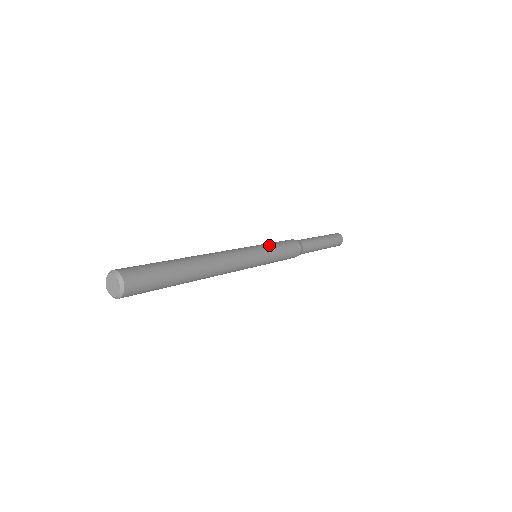
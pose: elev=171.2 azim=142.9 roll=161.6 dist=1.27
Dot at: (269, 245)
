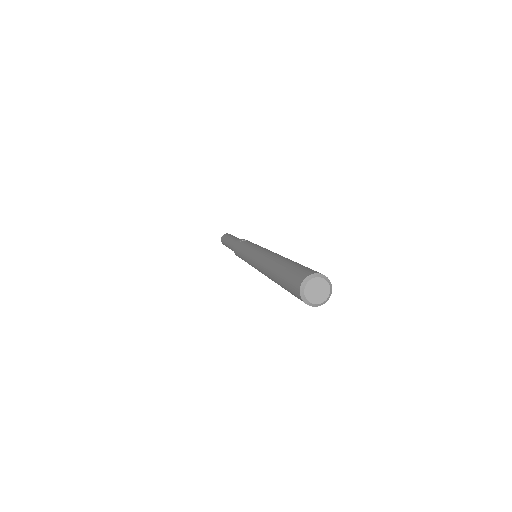
Dot at: occluded
